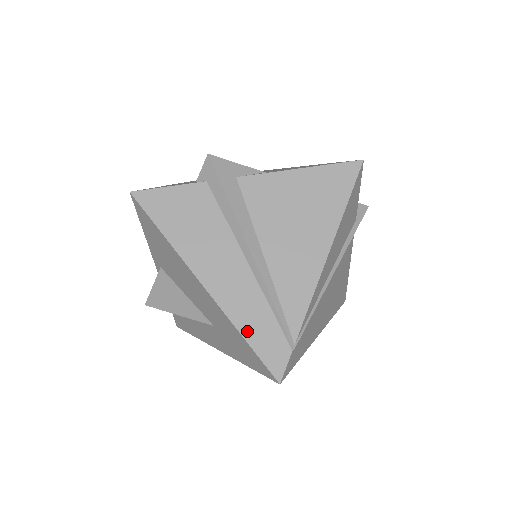
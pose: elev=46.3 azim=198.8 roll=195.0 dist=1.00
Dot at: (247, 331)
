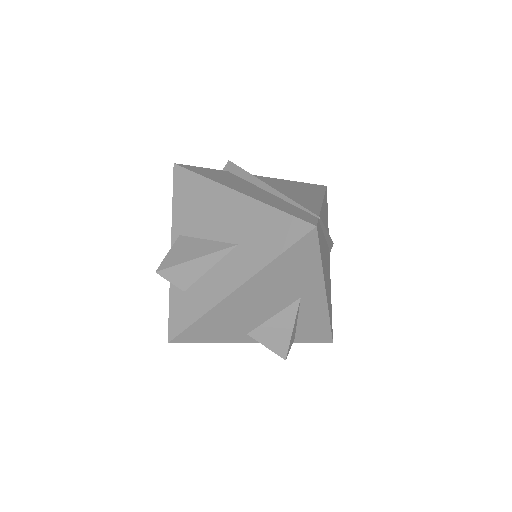
Dot at: (278, 207)
